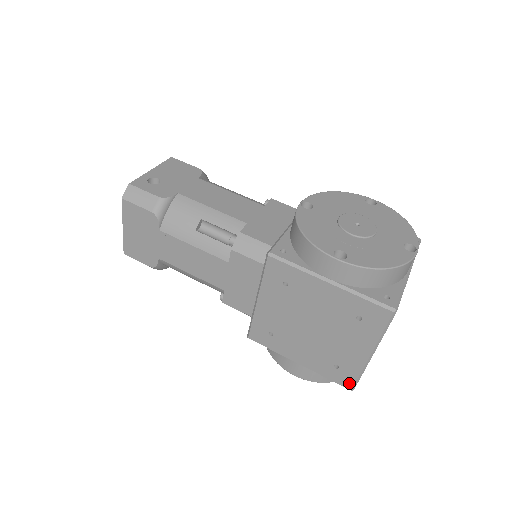
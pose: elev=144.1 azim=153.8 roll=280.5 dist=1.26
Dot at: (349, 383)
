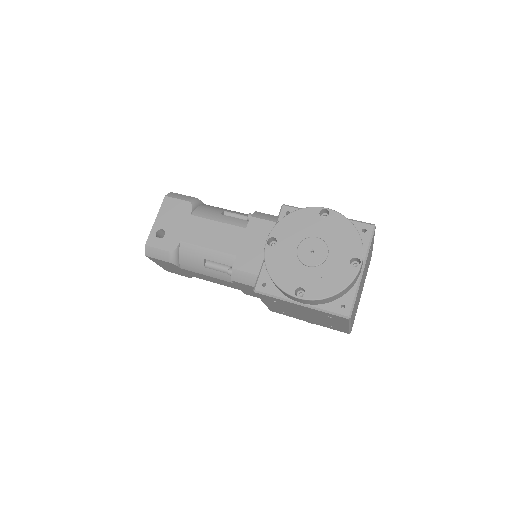
Dot at: (345, 332)
